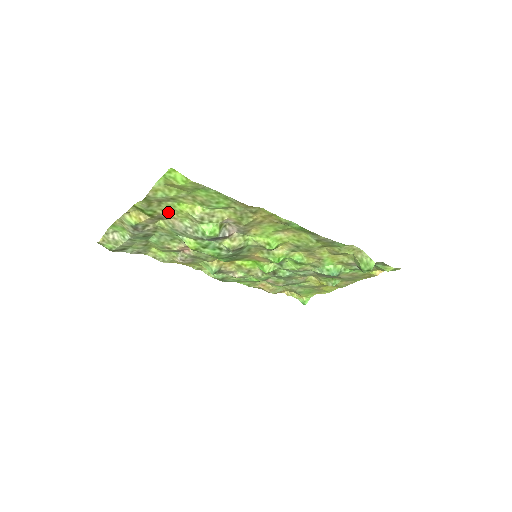
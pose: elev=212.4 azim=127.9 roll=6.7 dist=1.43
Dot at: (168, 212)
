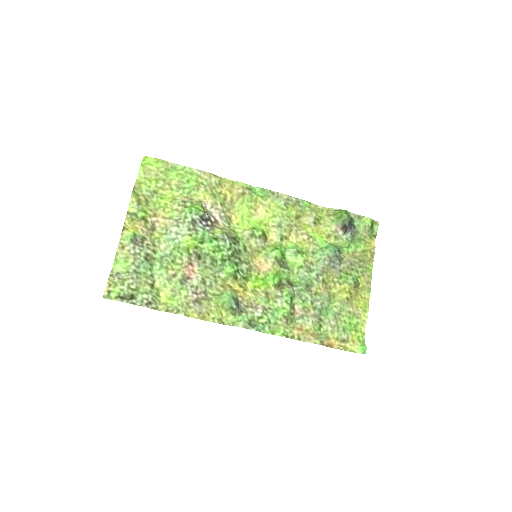
Dot at: (157, 212)
